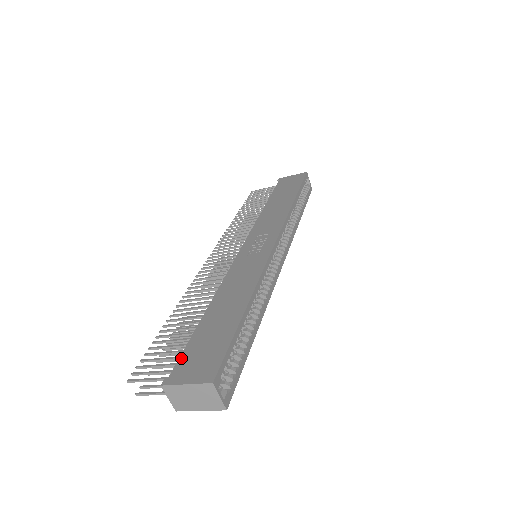
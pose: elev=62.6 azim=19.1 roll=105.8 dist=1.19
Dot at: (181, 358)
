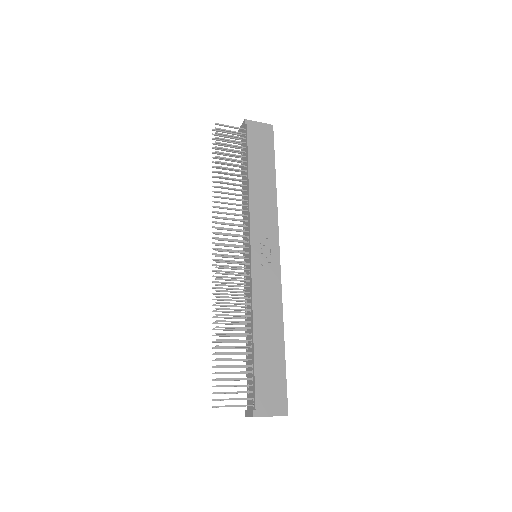
Dot at: (257, 392)
